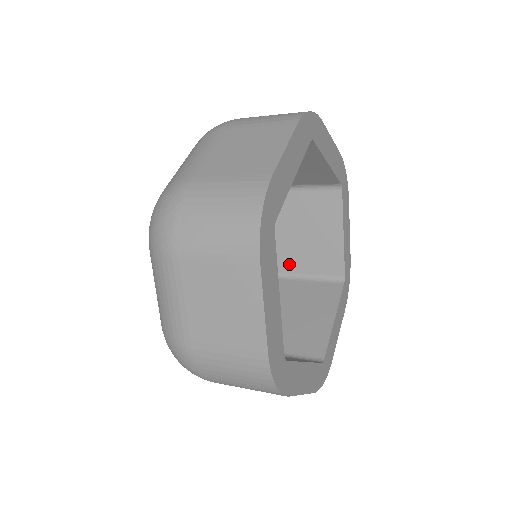
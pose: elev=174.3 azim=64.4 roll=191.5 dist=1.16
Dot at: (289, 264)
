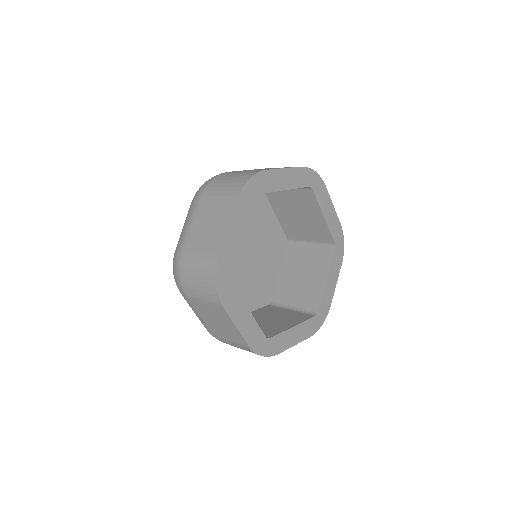
Dot at: (297, 235)
